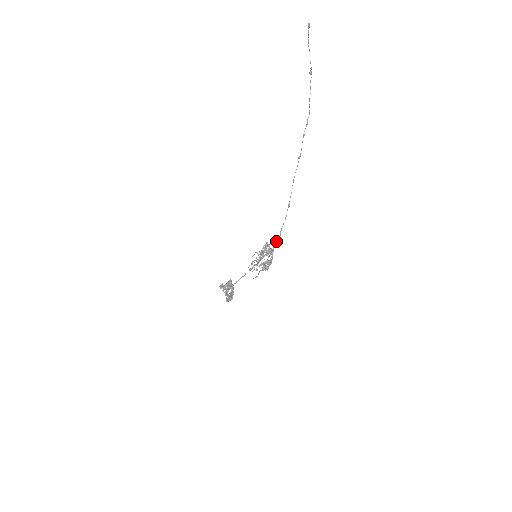
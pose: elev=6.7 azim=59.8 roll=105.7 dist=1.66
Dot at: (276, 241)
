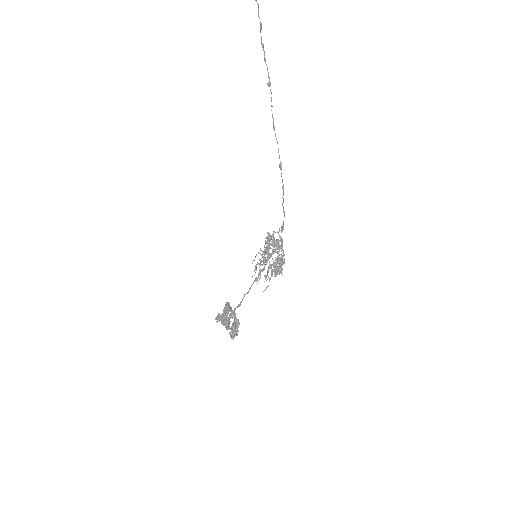
Dot at: (282, 227)
